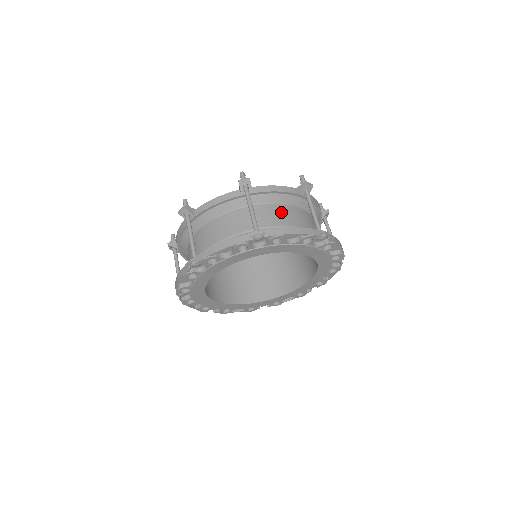
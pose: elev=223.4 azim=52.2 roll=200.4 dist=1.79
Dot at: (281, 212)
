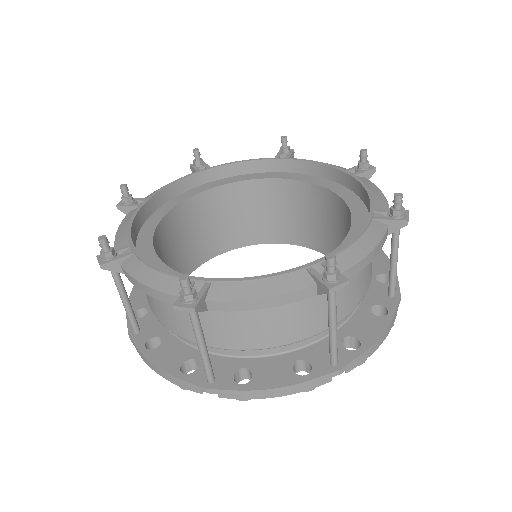
Dot at: (356, 282)
